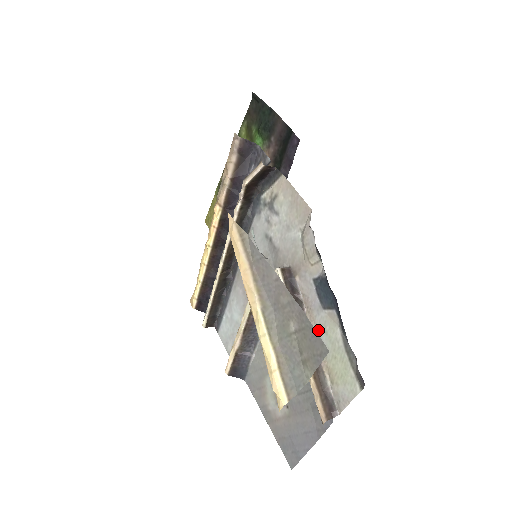
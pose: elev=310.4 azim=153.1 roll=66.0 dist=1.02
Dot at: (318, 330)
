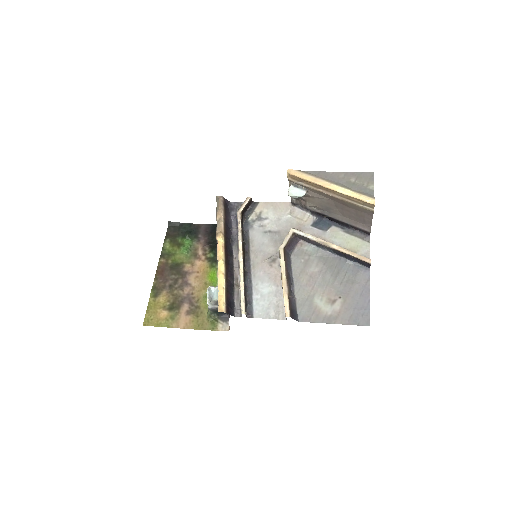
Dot at: (331, 240)
